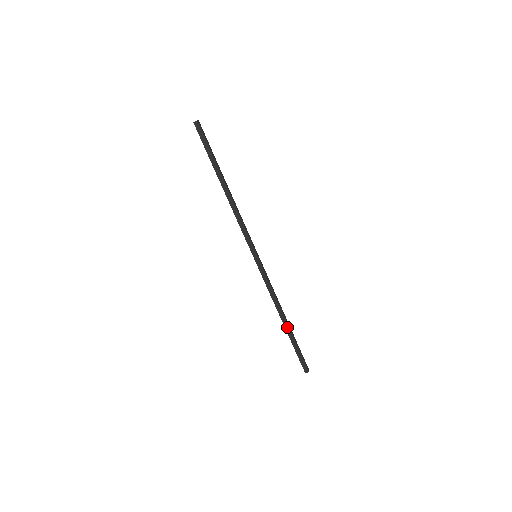
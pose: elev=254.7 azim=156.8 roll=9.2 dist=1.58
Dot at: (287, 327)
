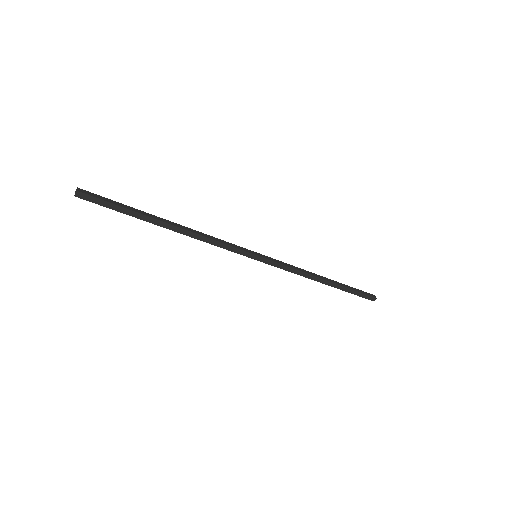
Dot at: (332, 284)
